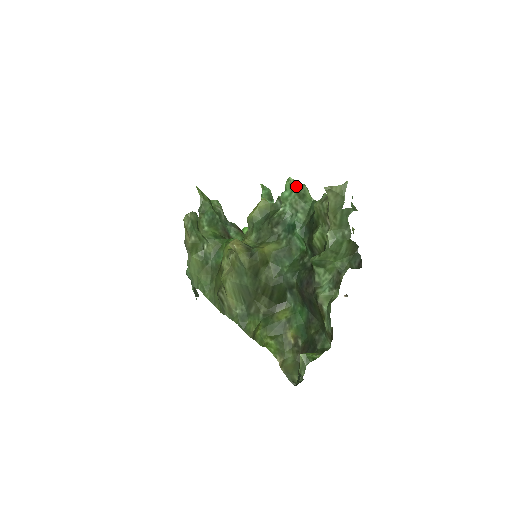
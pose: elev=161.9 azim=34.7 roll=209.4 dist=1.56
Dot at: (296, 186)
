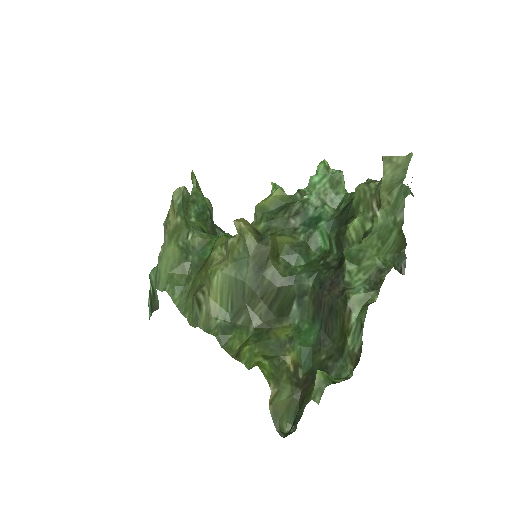
Dot at: (330, 171)
